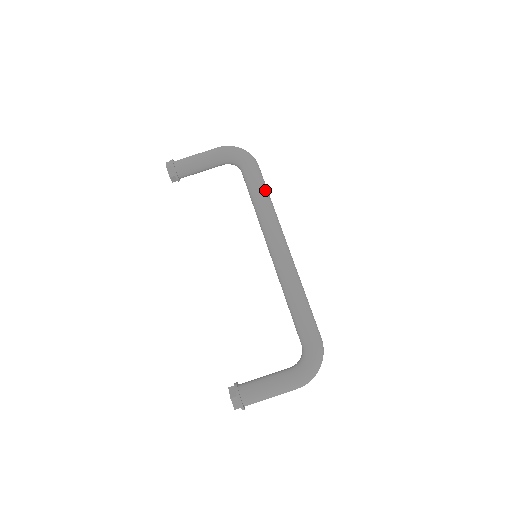
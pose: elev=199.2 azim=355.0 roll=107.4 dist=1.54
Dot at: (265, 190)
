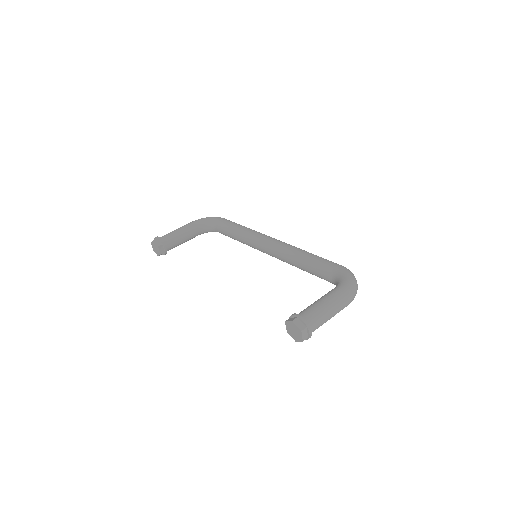
Dot at: (241, 225)
